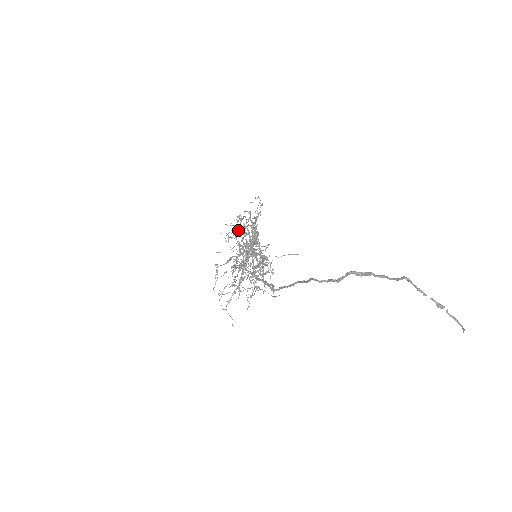
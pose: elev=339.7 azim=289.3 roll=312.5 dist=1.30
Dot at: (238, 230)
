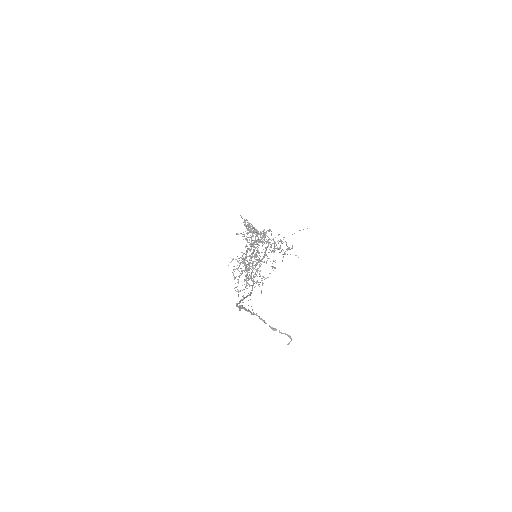
Dot at: occluded
